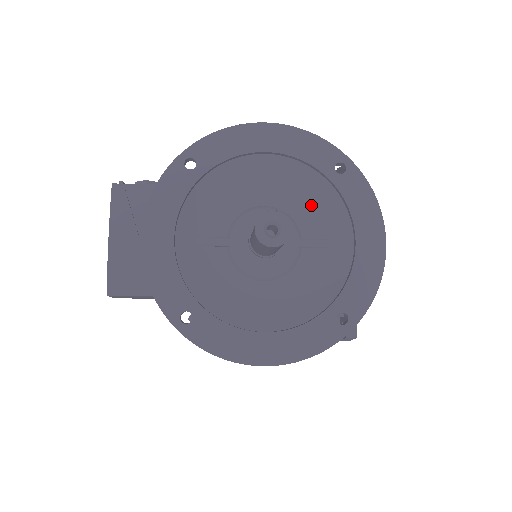
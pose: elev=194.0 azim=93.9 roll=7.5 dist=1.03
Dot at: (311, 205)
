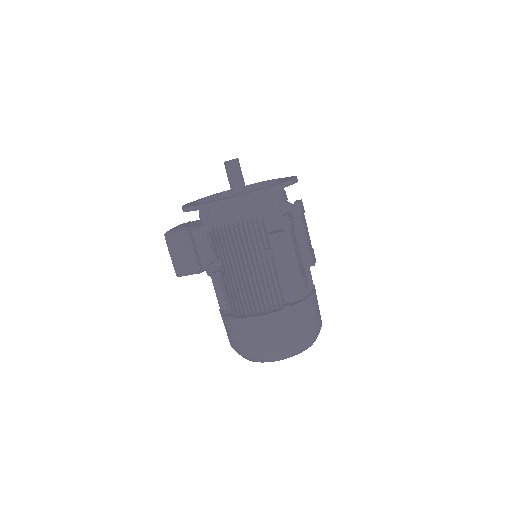
Dot at: occluded
